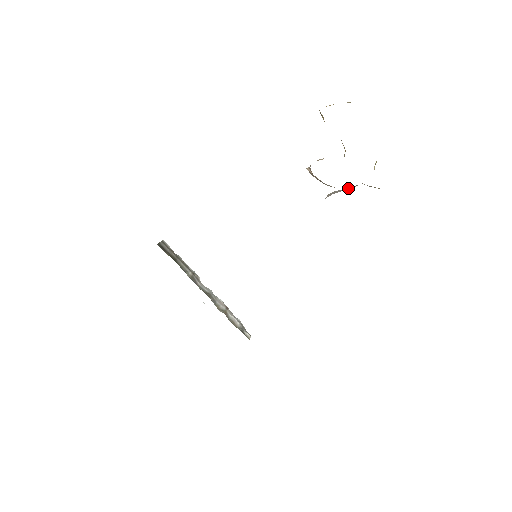
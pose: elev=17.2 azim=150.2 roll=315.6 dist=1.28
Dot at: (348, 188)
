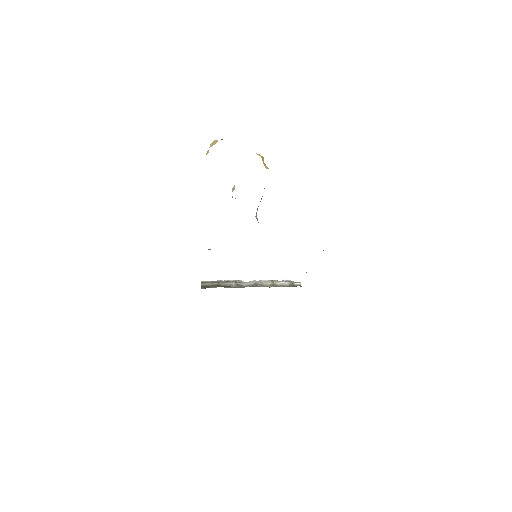
Dot at: occluded
